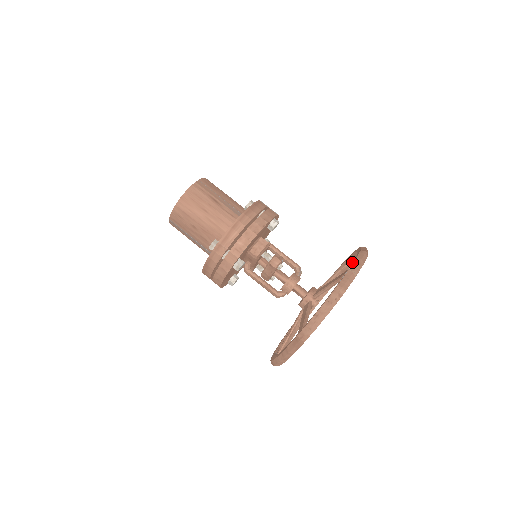
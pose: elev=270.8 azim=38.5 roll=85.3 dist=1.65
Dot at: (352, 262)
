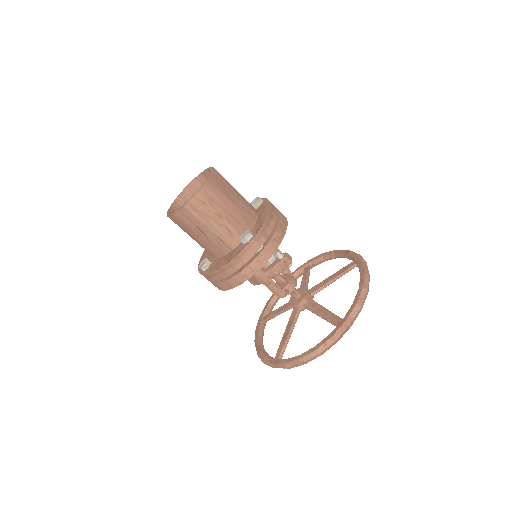
Dot at: occluded
